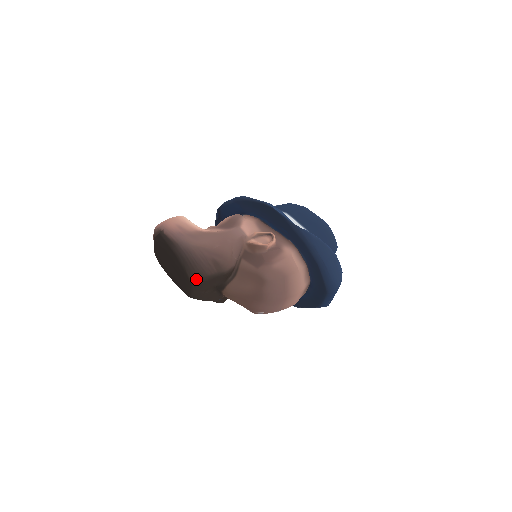
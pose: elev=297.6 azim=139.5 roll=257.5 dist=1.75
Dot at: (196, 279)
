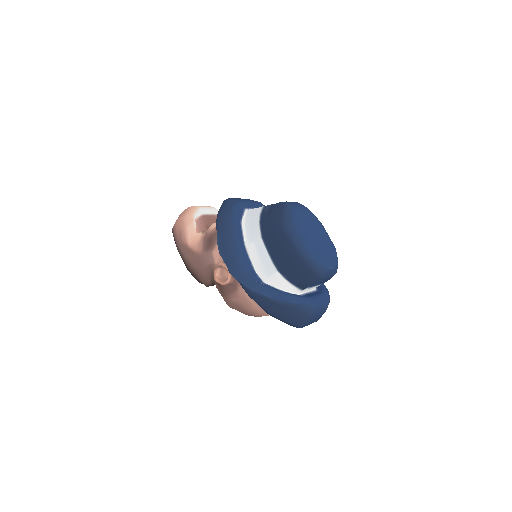
Dot at: occluded
